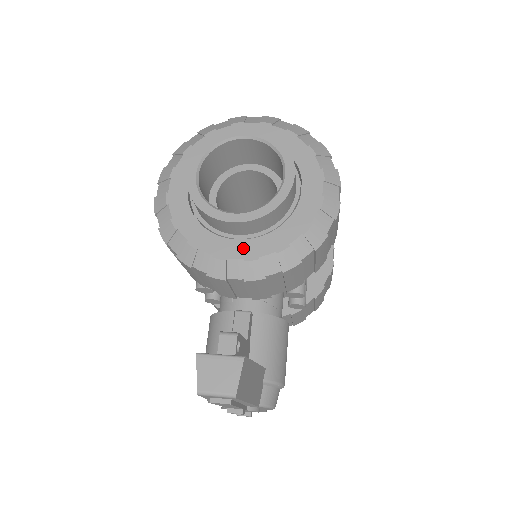
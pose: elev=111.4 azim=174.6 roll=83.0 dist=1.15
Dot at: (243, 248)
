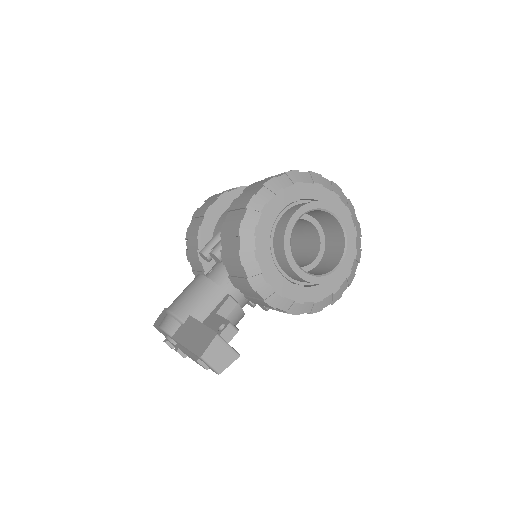
Dot at: (281, 283)
